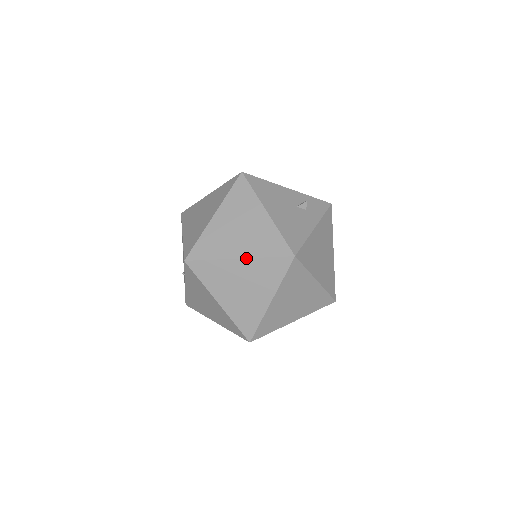
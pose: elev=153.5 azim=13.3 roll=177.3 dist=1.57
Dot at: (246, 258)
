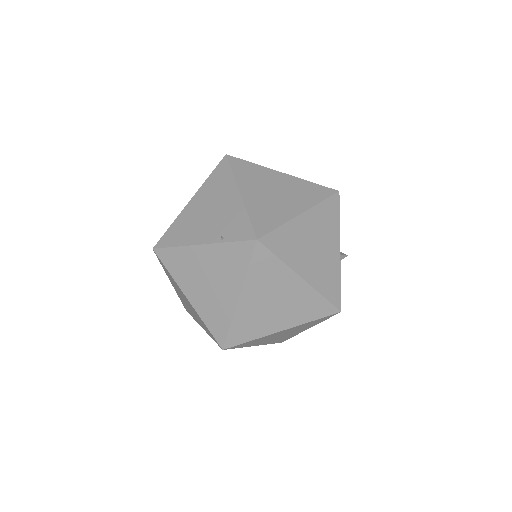
Dot at: (308, 283)
